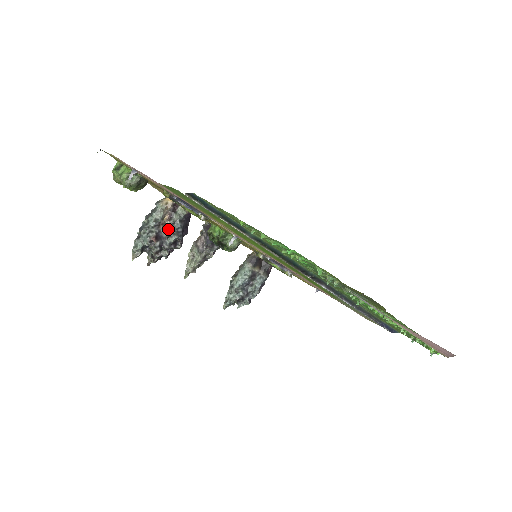
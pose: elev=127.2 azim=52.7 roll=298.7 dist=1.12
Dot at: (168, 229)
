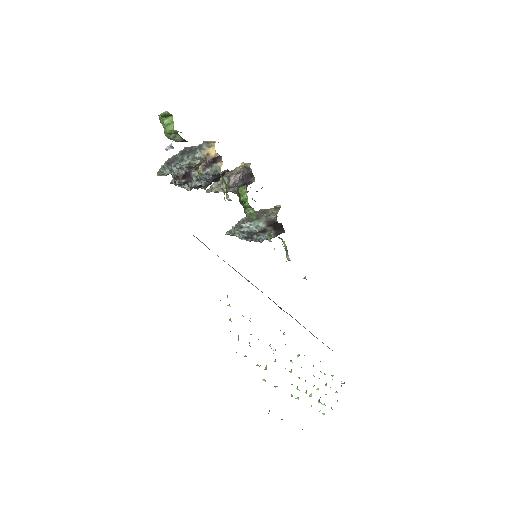
Dot at: (199, 175)
